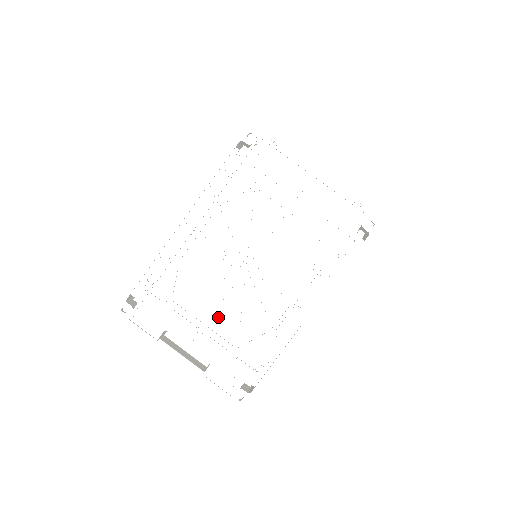
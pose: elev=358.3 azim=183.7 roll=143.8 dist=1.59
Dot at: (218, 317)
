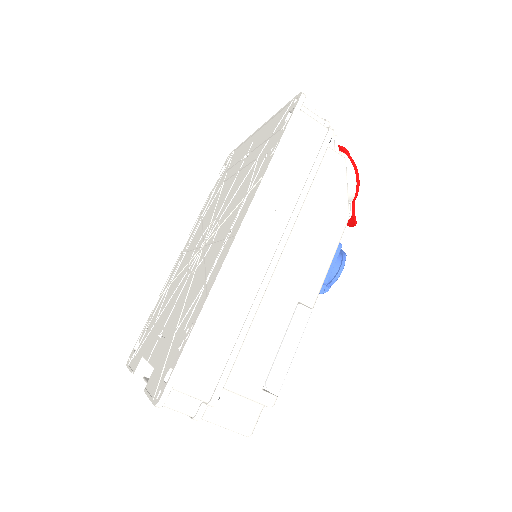
Dot at: (174, 310)
